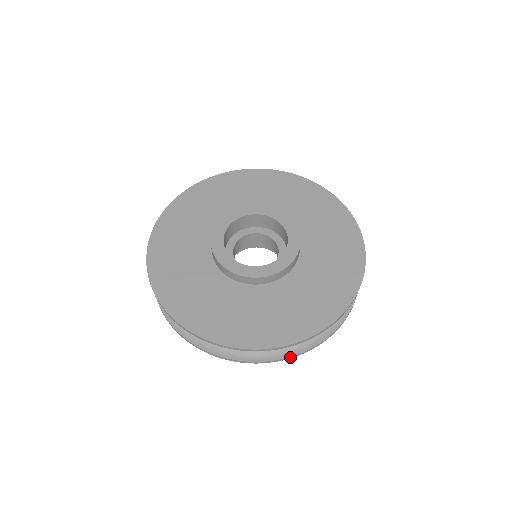
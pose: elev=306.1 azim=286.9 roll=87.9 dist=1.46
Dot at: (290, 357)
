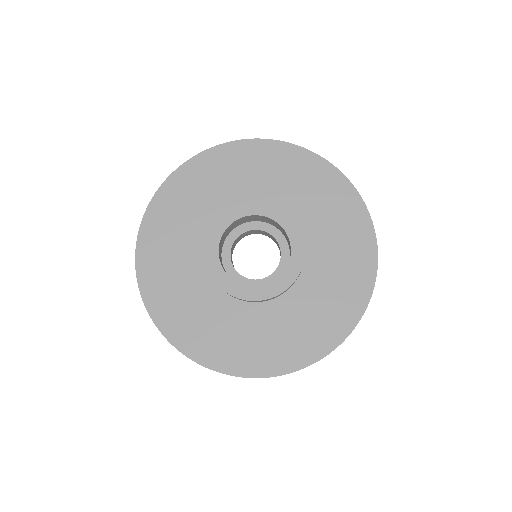
Dot at: occluded
